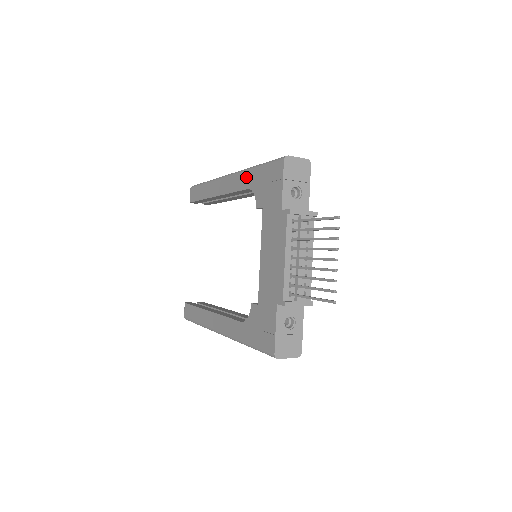
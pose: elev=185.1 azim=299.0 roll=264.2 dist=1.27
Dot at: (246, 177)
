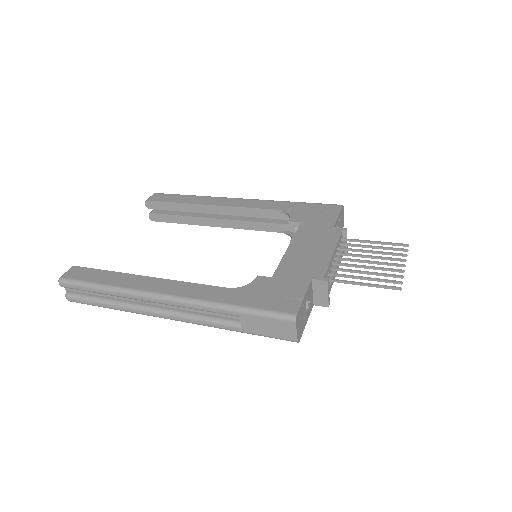
Dot at: (277, 203)
